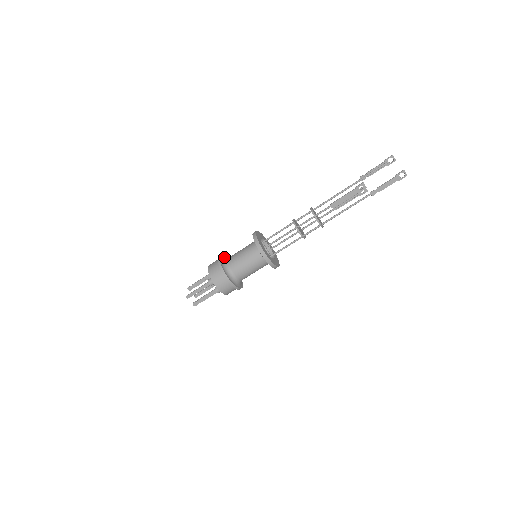
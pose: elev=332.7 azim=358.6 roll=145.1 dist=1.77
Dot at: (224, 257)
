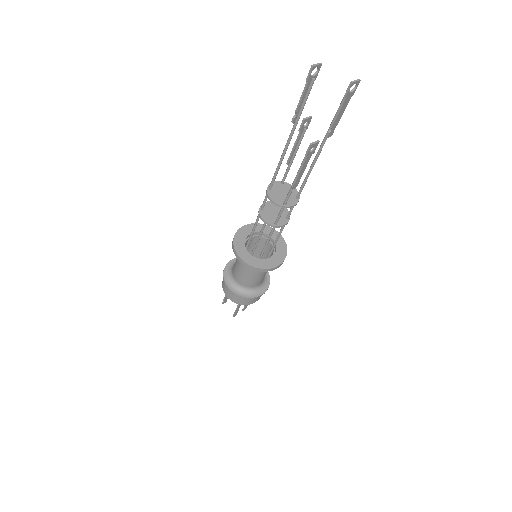
Dot at: (227, 275)
